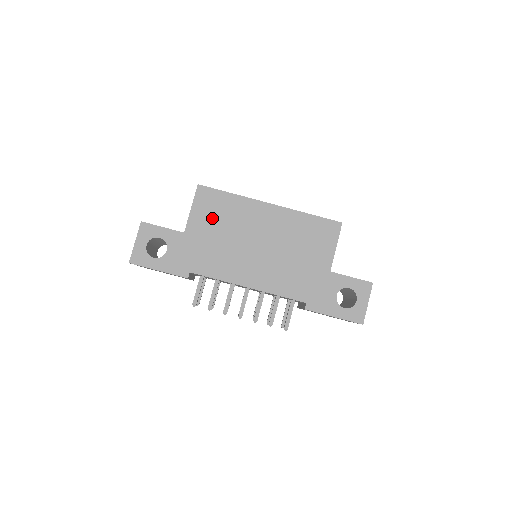
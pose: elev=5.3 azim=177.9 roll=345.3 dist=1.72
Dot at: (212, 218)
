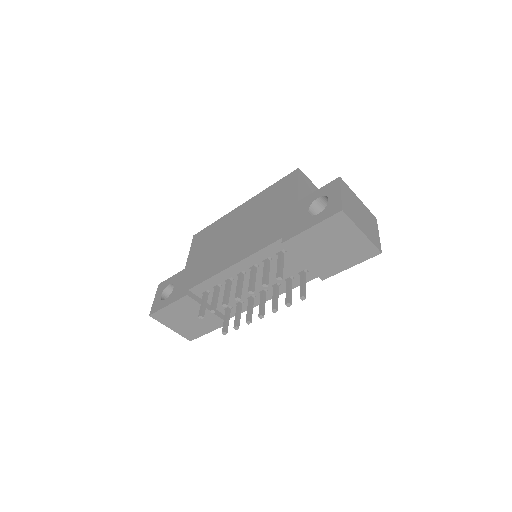
Dot at: (203, 245)
